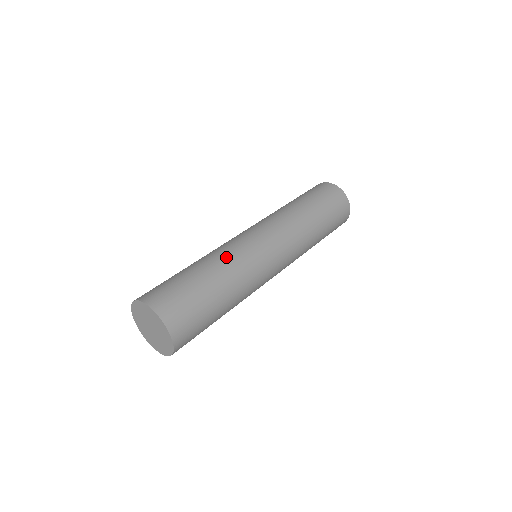
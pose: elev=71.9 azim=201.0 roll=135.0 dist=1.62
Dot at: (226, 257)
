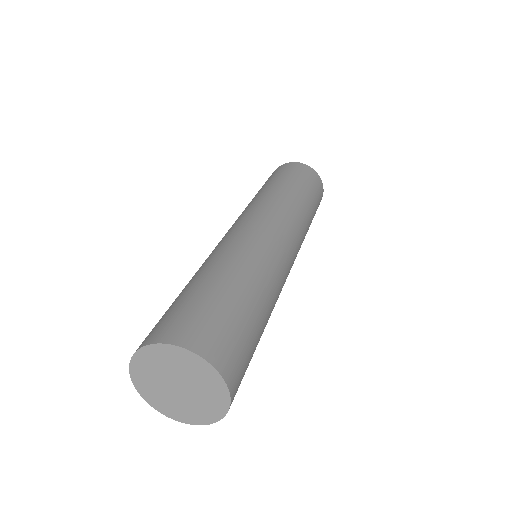
Dot at: (256, 262)
